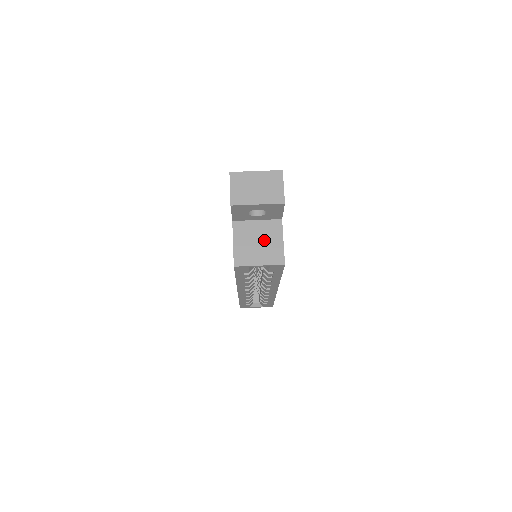
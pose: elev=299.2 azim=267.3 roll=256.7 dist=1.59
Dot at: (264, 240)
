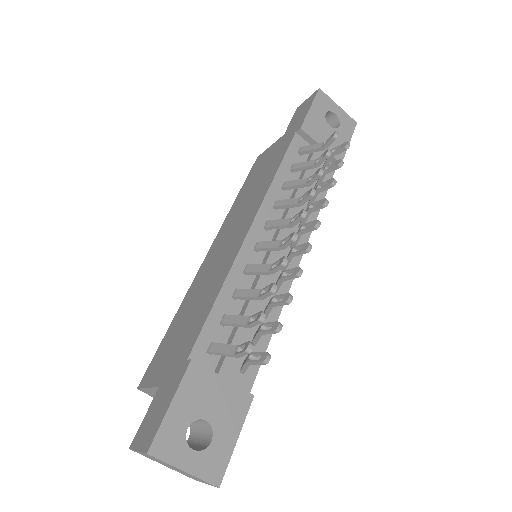
Dot at: occluded
